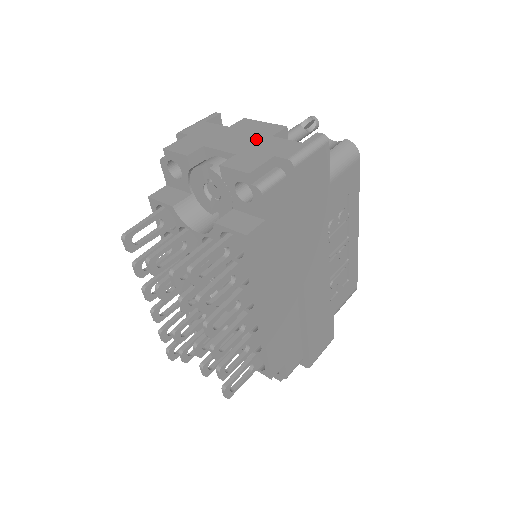
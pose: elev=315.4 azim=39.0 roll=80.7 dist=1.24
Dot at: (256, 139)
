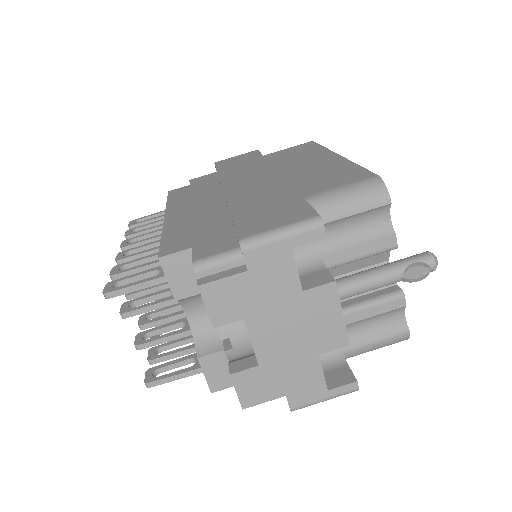
Dot at: (300, 350)
